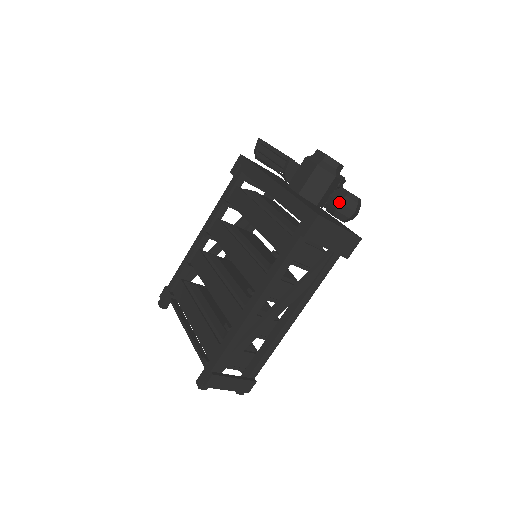
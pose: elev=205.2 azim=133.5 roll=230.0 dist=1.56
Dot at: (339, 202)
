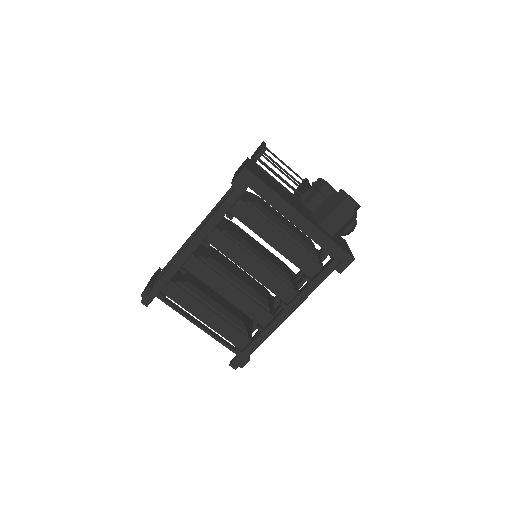
Dot at: (350, 230)
